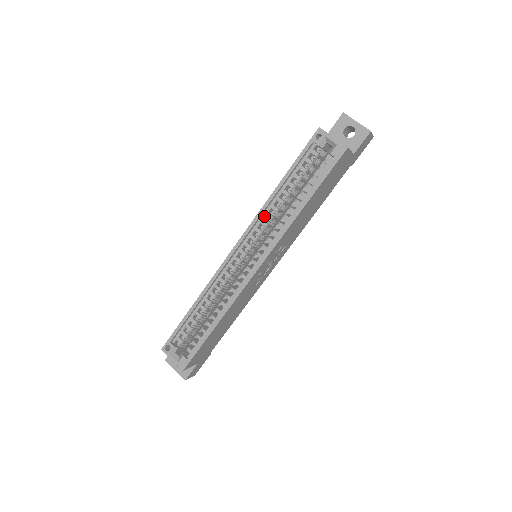
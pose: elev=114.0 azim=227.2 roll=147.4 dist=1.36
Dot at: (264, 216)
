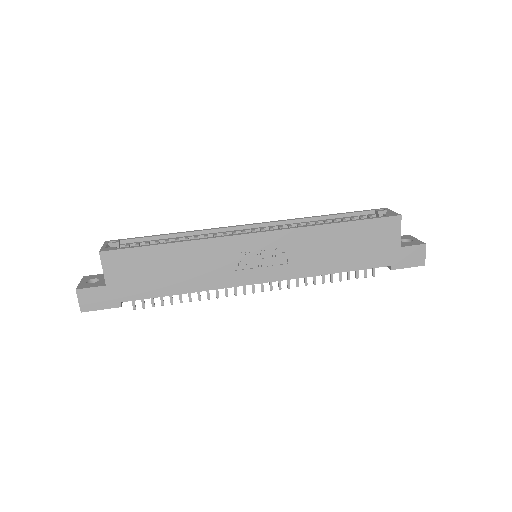
Dot at: (295, 224)
